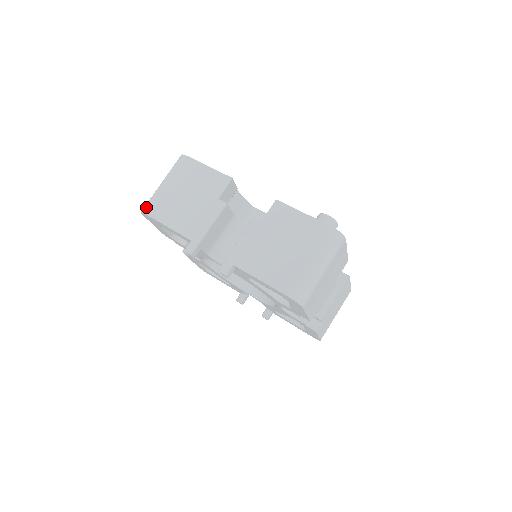
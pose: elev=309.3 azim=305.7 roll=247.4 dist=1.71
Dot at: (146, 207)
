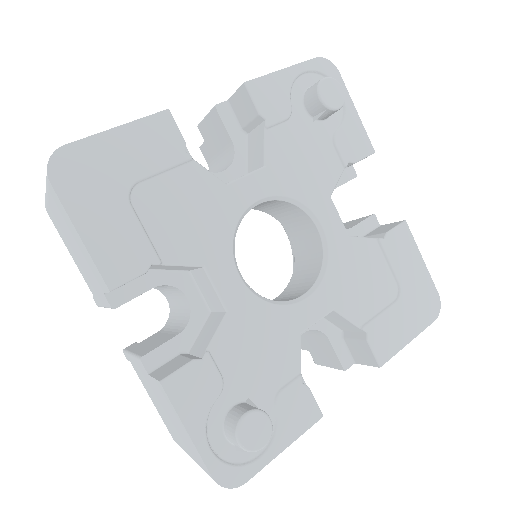
Dot at: occluded
